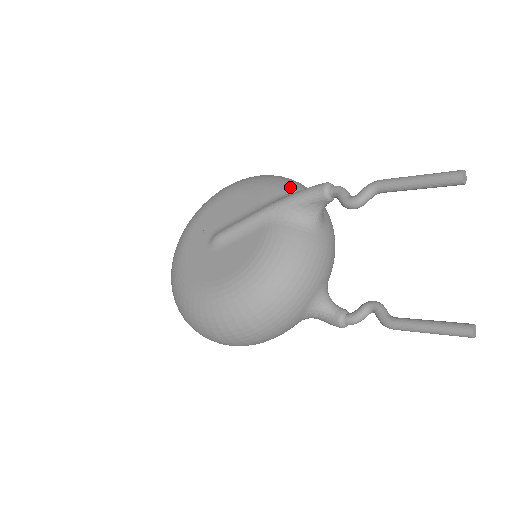
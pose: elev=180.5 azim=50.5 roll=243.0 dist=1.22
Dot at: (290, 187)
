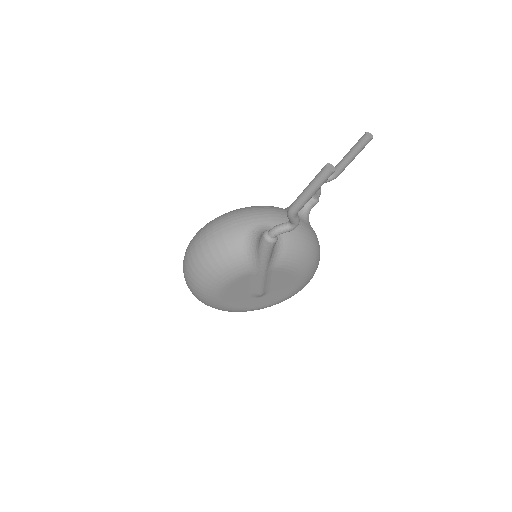
Dot at: occluded
